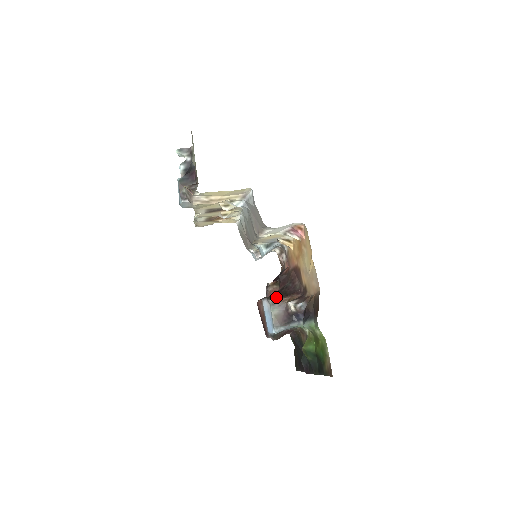
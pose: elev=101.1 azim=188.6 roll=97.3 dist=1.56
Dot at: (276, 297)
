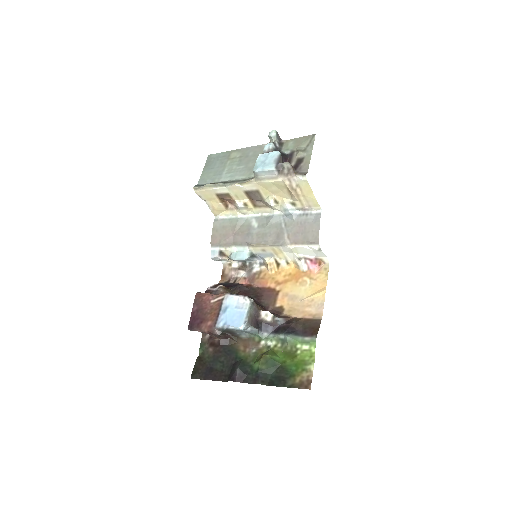
Dot at: occluded
